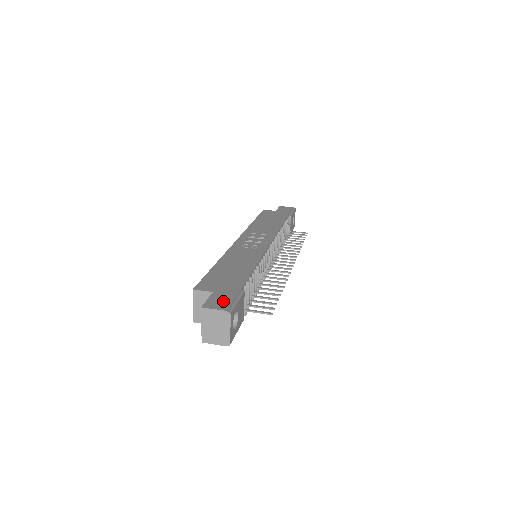
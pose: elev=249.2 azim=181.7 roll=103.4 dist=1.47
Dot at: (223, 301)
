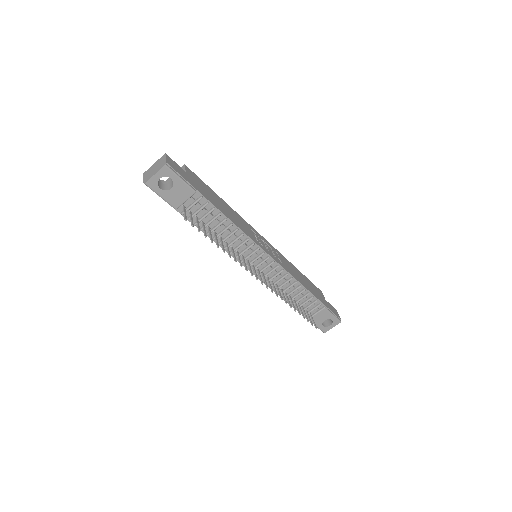
Dot at: (177, 168)
